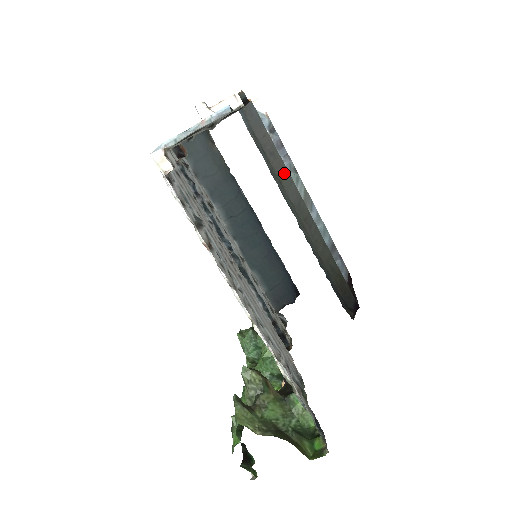
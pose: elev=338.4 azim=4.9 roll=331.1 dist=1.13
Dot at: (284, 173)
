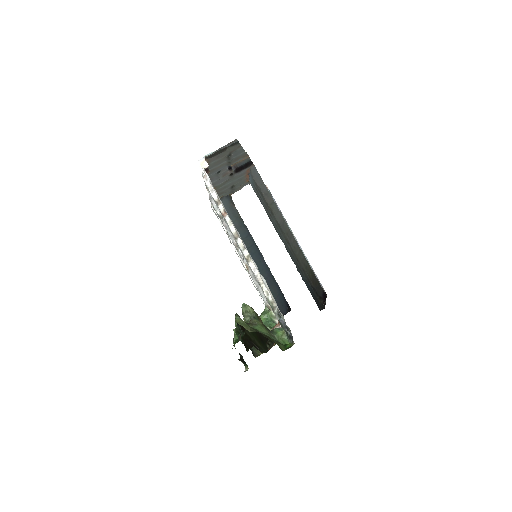
Dot at: (274, 205)
